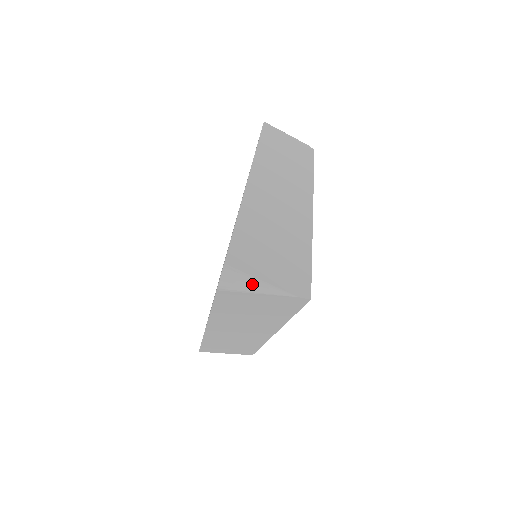
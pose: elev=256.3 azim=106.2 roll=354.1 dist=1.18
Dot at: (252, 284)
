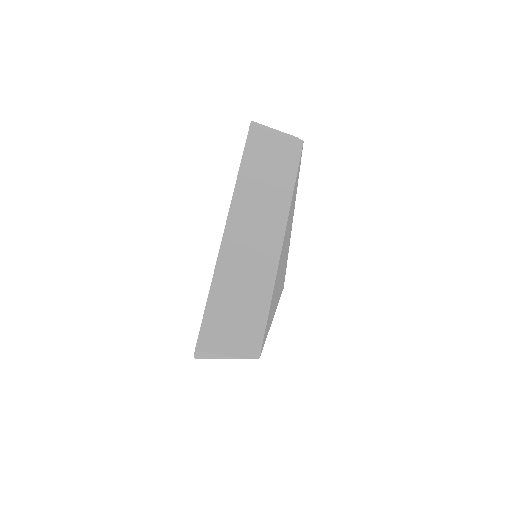
Dot at: (269, 127)
